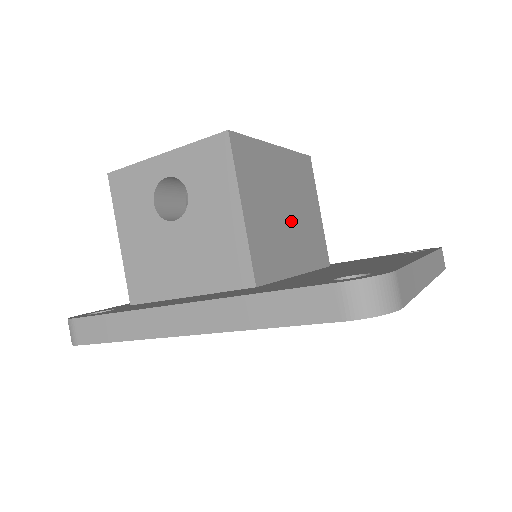
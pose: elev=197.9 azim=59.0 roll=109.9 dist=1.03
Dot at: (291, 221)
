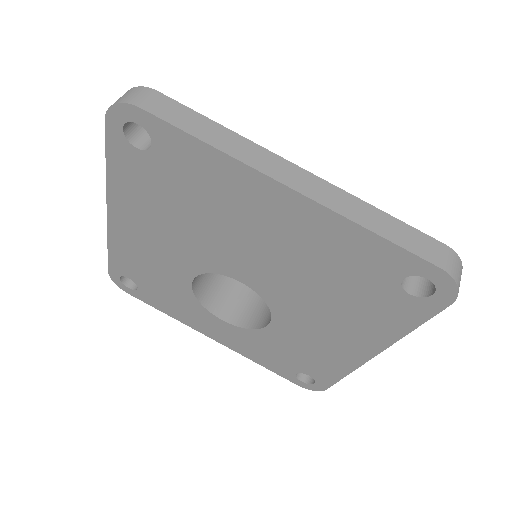
Dot at: occluded
